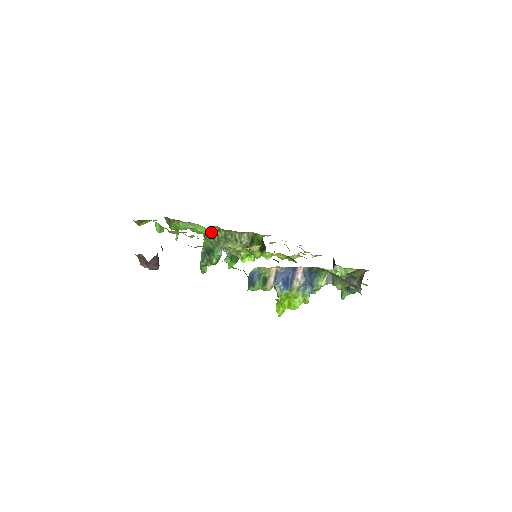
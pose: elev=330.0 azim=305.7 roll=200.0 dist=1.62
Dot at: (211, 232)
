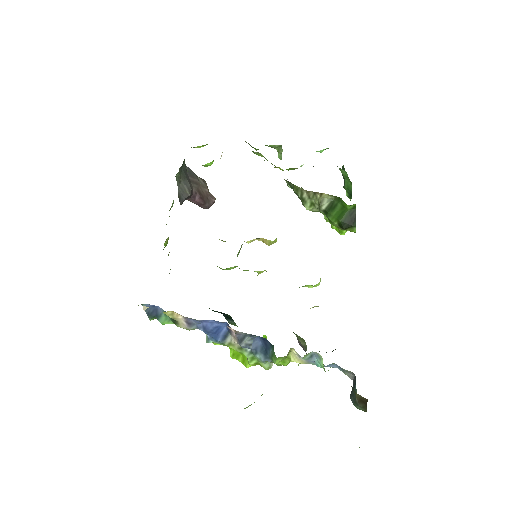
Dot at: (297, 168)
